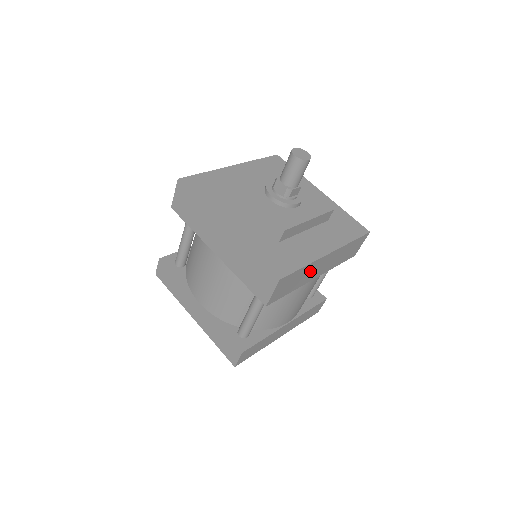
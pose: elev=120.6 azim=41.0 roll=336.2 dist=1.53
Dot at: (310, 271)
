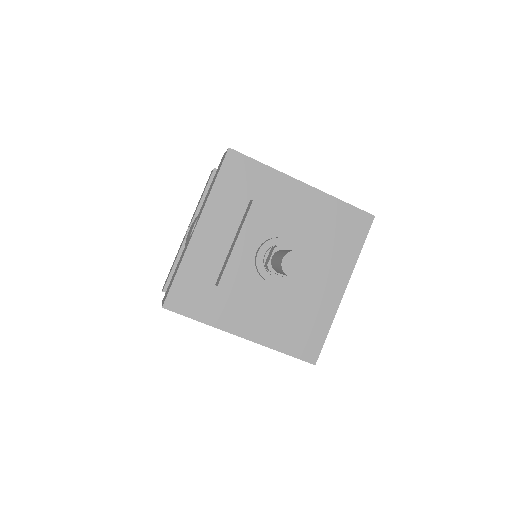
Dot at: occluded
